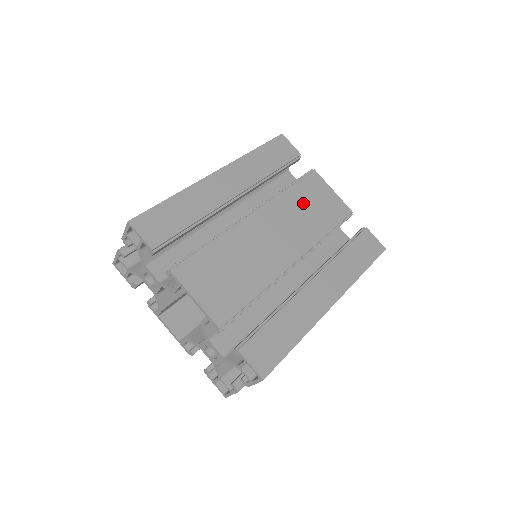
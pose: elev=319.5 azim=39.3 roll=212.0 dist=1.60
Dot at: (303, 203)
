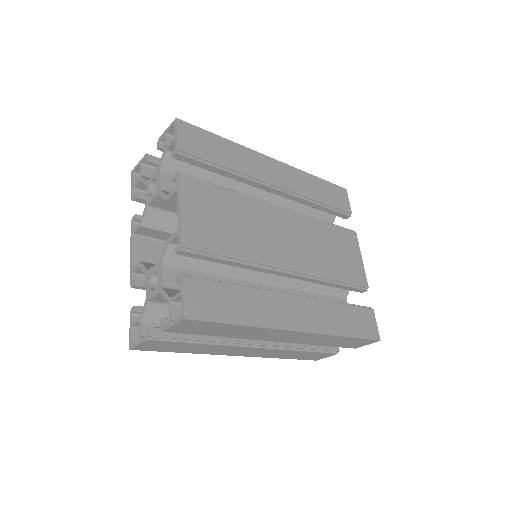
Dot at: (329, 242)
